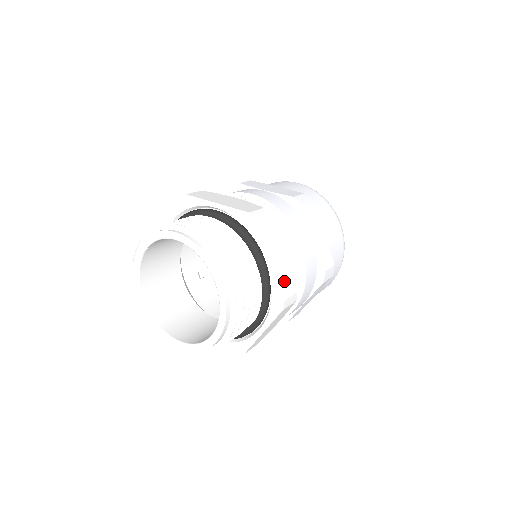
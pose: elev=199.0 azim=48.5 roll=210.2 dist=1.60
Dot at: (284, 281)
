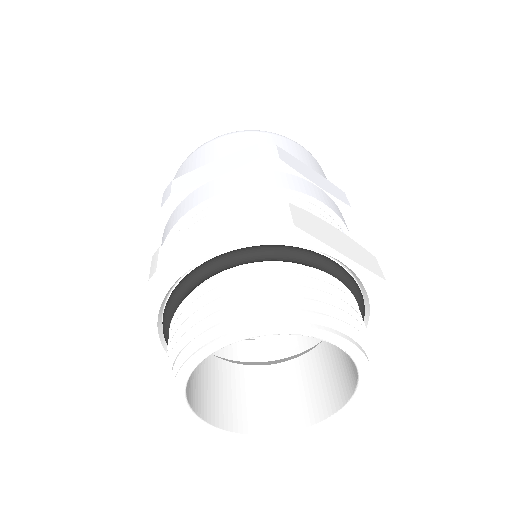
Dot at: occluded
